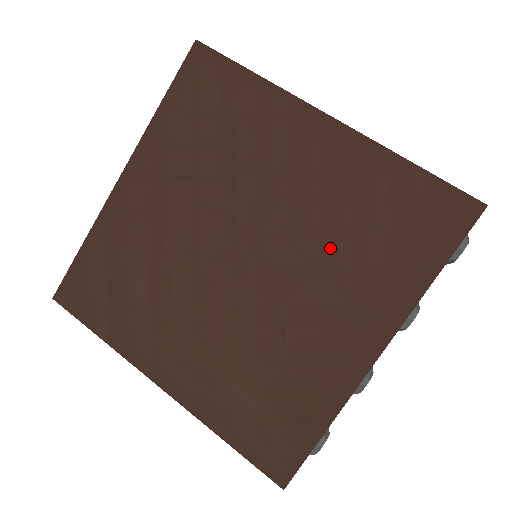
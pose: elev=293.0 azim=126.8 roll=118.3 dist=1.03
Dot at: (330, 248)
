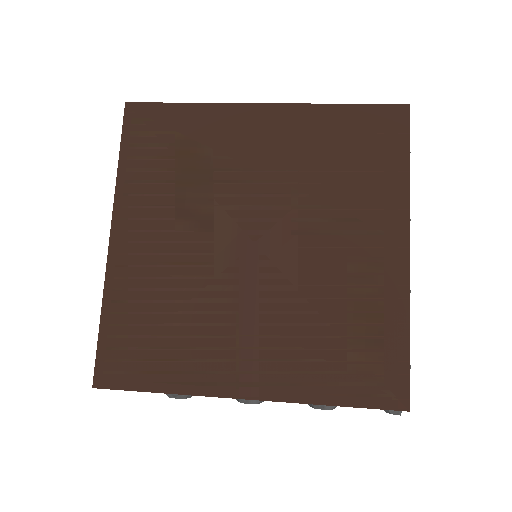
Dot at: (322, 192)
